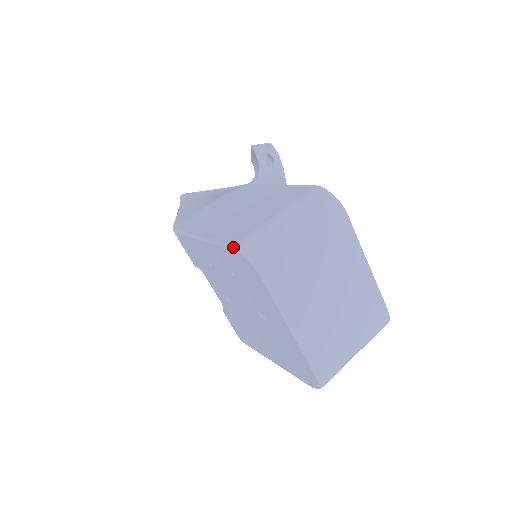
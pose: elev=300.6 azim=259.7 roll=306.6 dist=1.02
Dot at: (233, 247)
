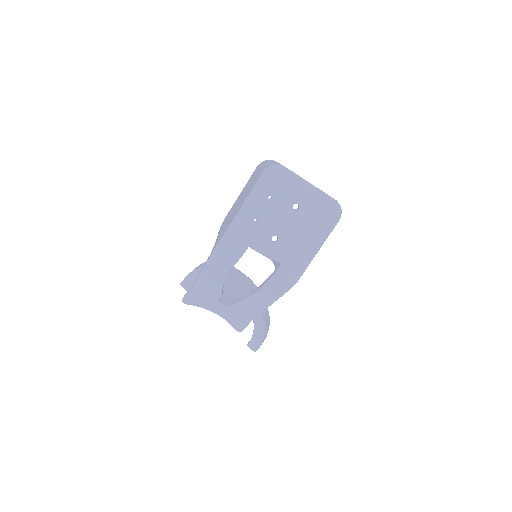
Dot at: (264, 172)
